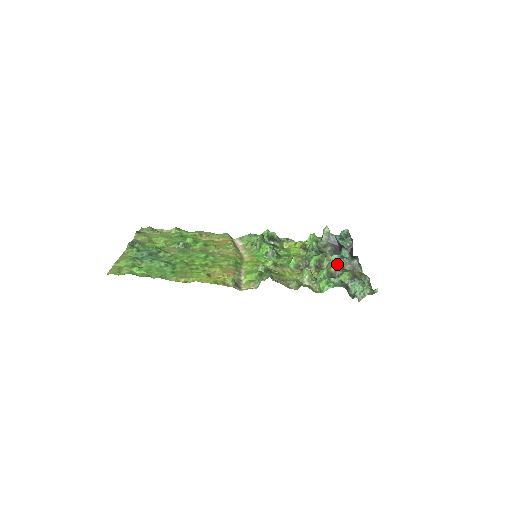
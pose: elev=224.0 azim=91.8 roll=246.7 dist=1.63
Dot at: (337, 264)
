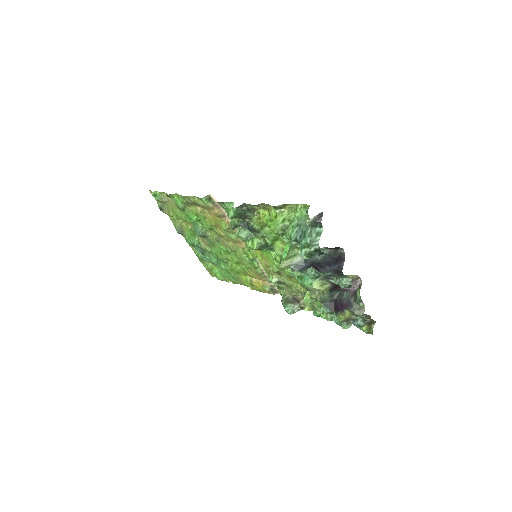
Dot at: (325, 301)
